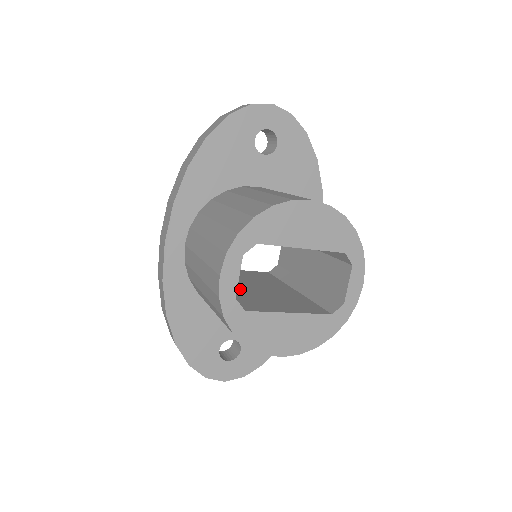
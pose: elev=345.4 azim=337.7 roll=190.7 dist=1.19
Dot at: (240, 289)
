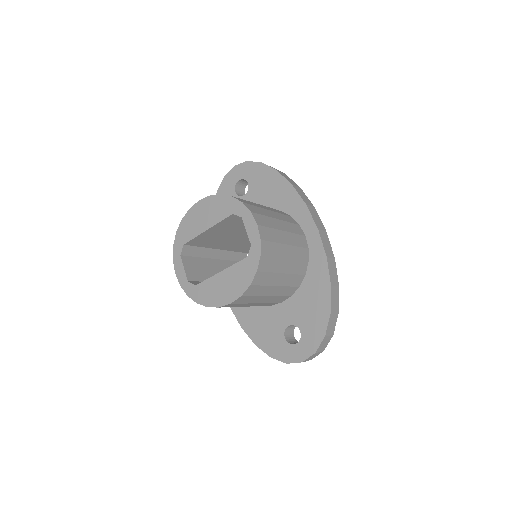
Dot at: occluded
